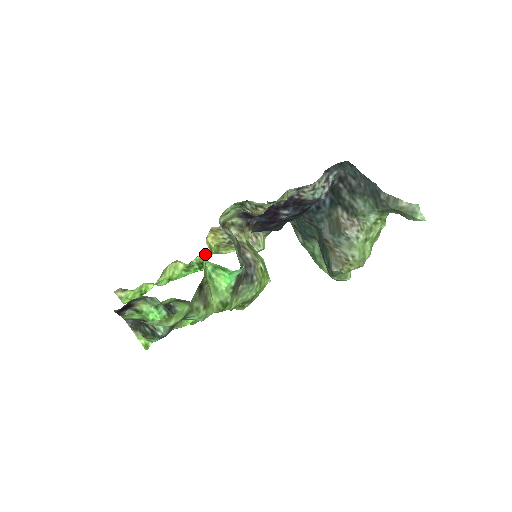
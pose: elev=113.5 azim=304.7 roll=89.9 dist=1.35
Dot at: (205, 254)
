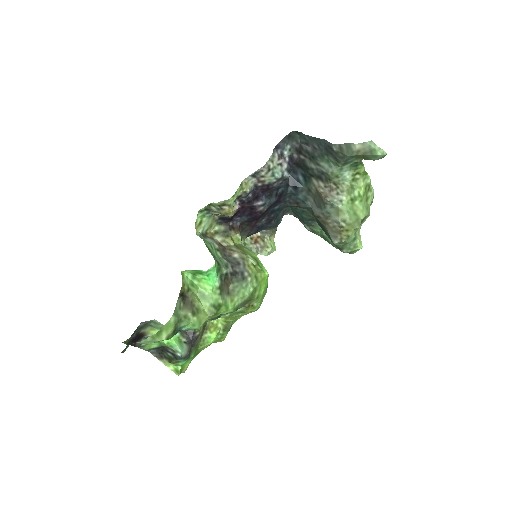
Dot at: occluded
